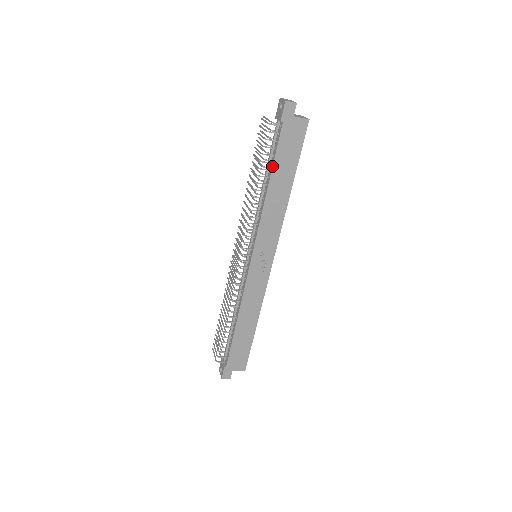
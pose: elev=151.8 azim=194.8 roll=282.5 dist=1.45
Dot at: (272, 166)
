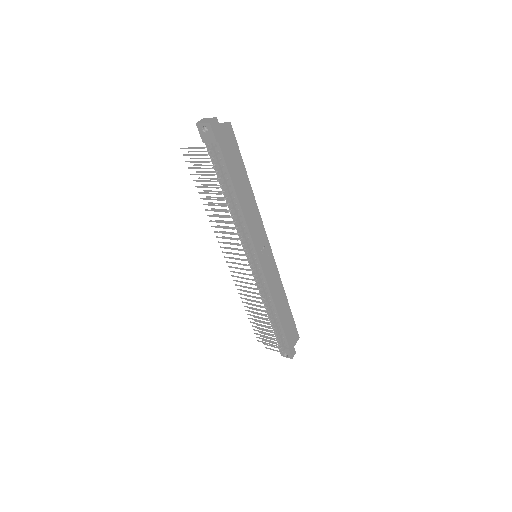
Dot at: (231, 181)
